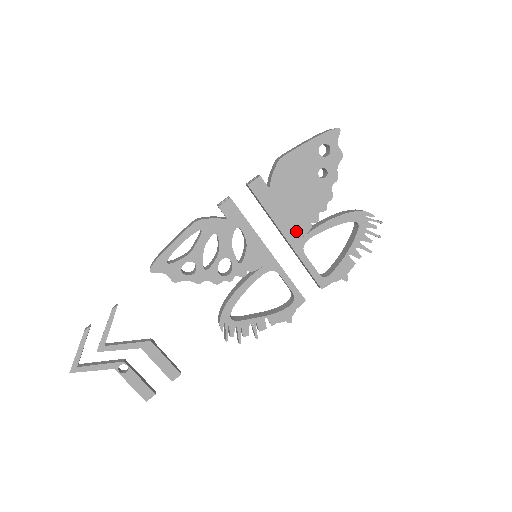
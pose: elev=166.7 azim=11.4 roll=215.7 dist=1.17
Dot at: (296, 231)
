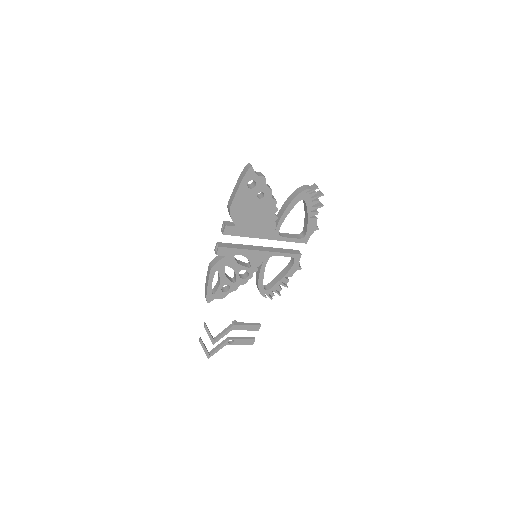
Dot at: (269, 232)
